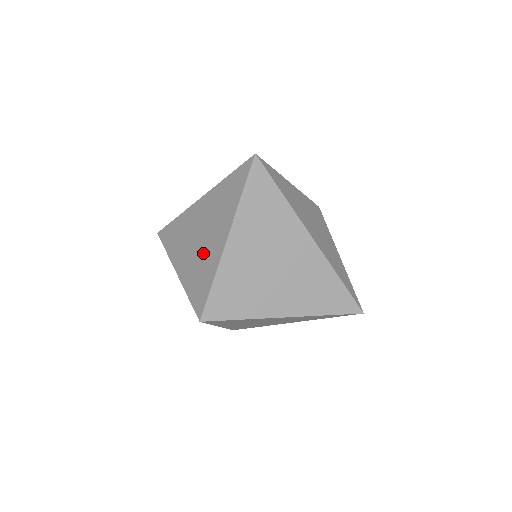
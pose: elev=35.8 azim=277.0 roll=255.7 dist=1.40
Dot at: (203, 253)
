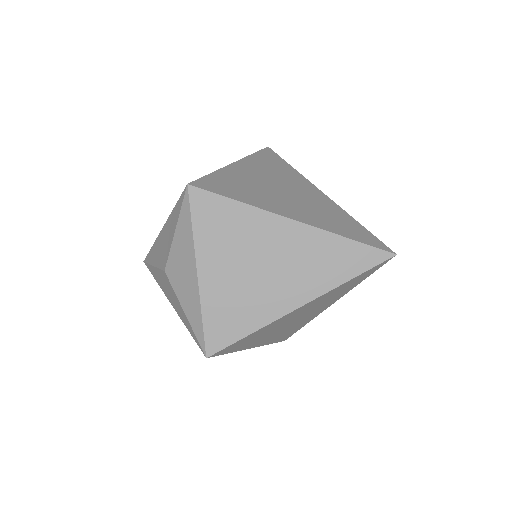
Dot at: occluded
